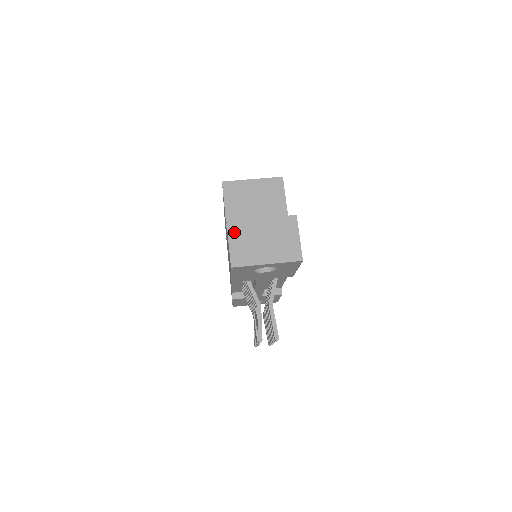
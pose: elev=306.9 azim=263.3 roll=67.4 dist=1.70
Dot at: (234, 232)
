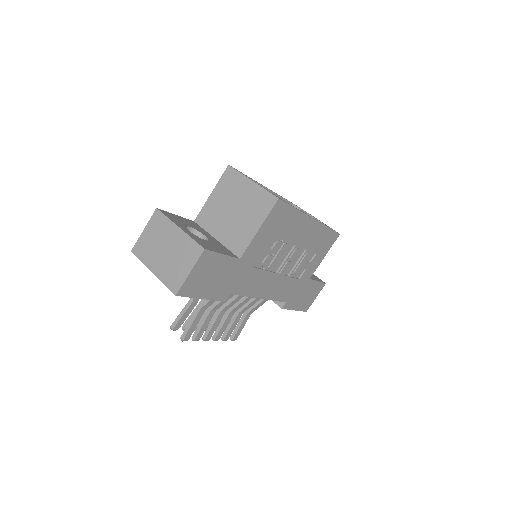
Dot at: (154, 223)
